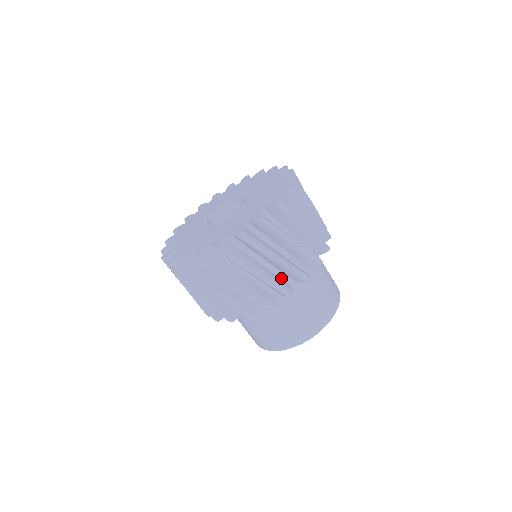
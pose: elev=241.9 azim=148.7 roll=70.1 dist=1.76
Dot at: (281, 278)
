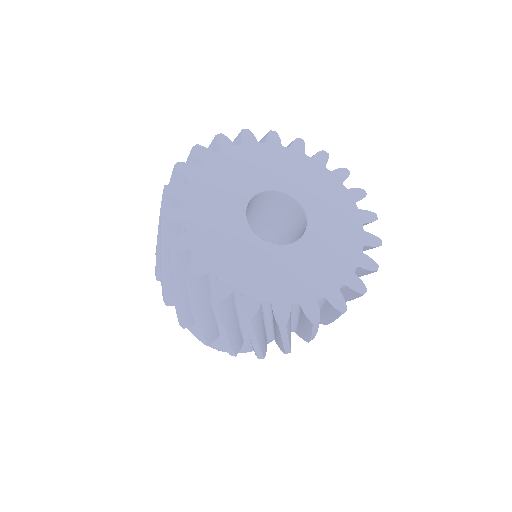
Dot at: occluded
